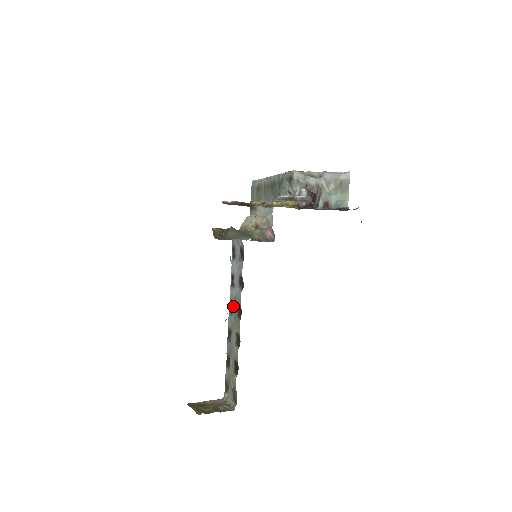
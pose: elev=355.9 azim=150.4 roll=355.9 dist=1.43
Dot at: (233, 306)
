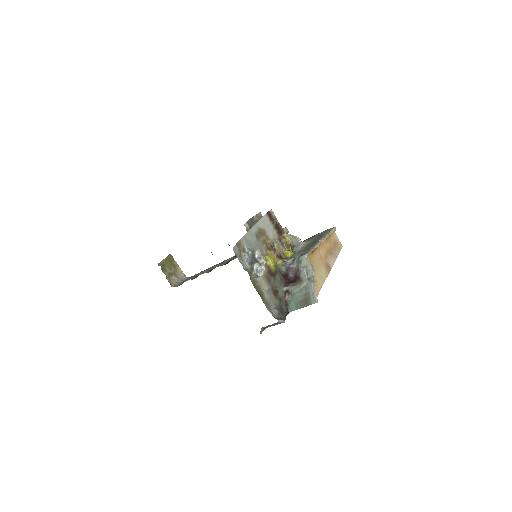
Dot at: occluded
